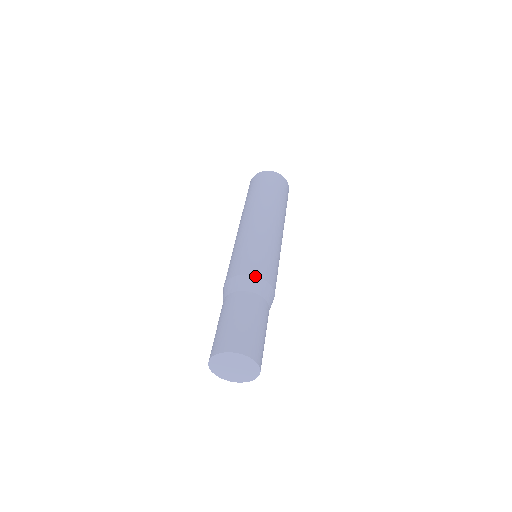
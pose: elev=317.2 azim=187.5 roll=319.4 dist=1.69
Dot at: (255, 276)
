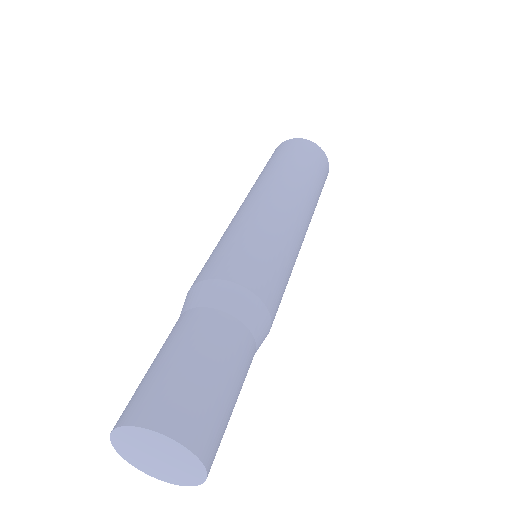
Dot at: (251, 292)
